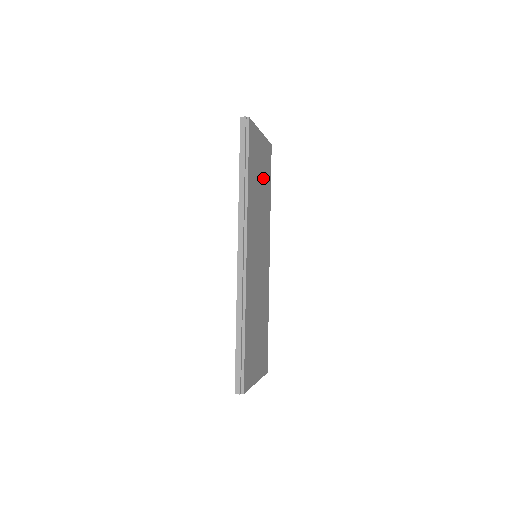
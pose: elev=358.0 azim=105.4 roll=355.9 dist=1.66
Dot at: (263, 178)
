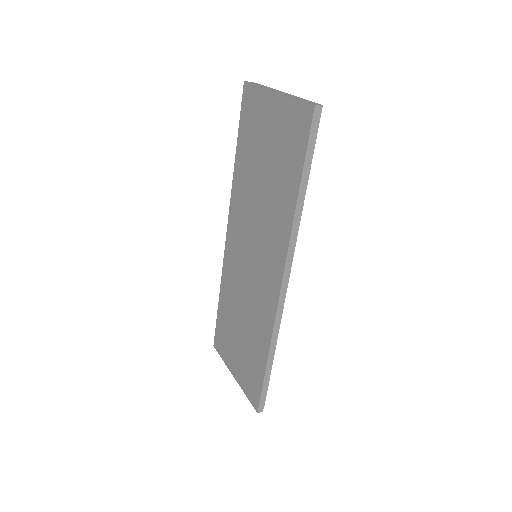
Dot at: occluded
